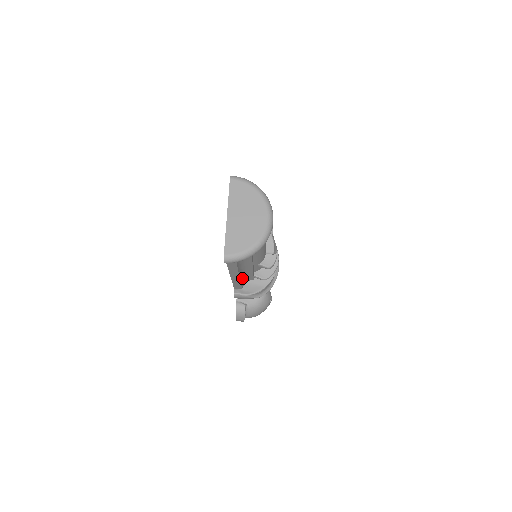
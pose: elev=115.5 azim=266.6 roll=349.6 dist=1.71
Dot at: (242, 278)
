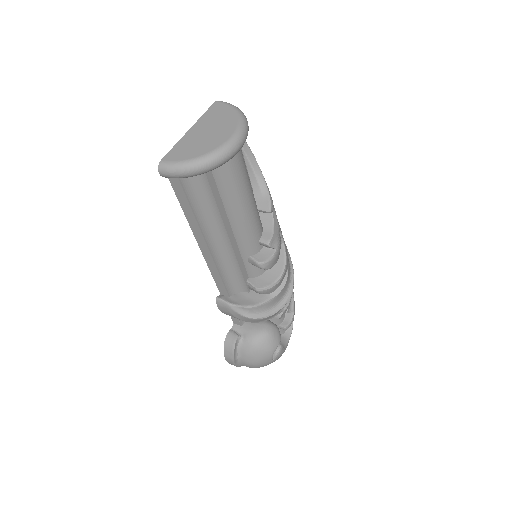
Dot at: (223, 268)
